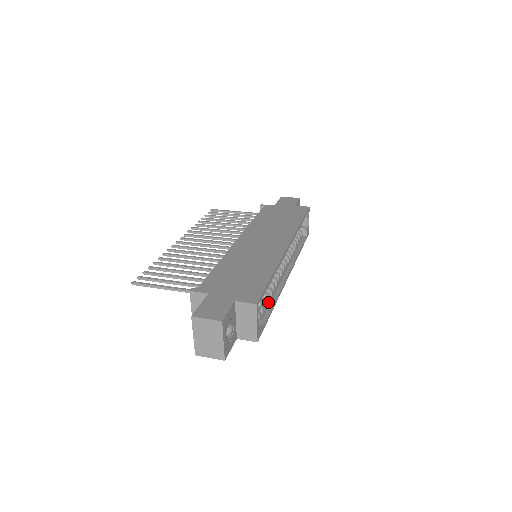
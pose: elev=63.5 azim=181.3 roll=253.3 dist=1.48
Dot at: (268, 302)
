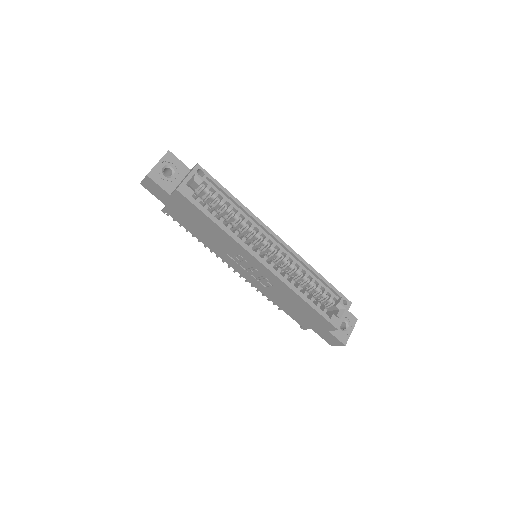
Dot at: (218, 220)
